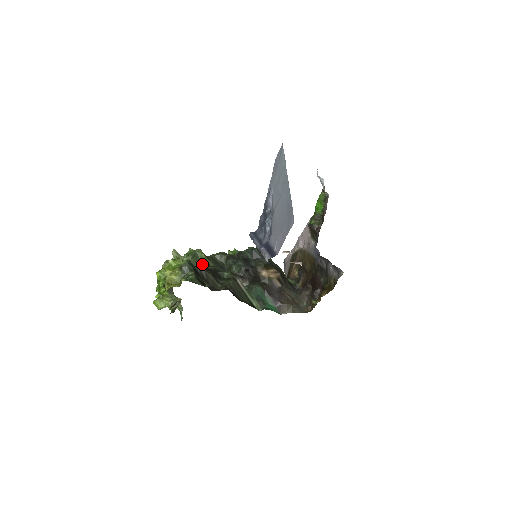
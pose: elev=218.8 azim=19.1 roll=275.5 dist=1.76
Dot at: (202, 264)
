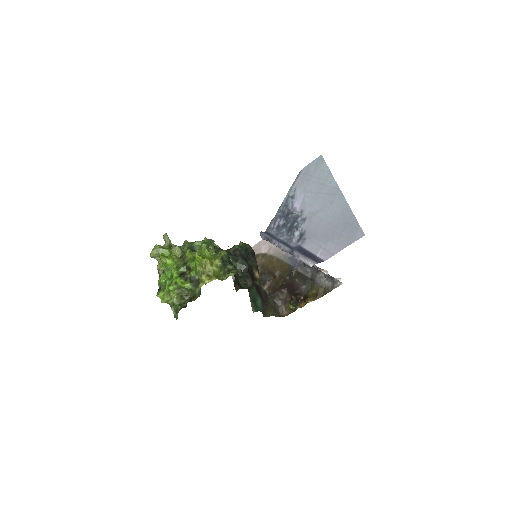
Dot at: occluded
